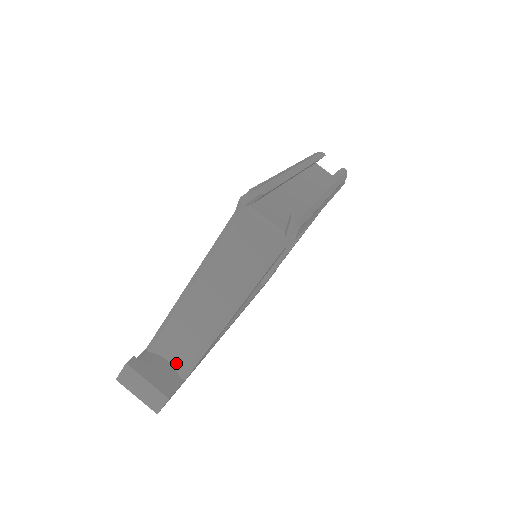
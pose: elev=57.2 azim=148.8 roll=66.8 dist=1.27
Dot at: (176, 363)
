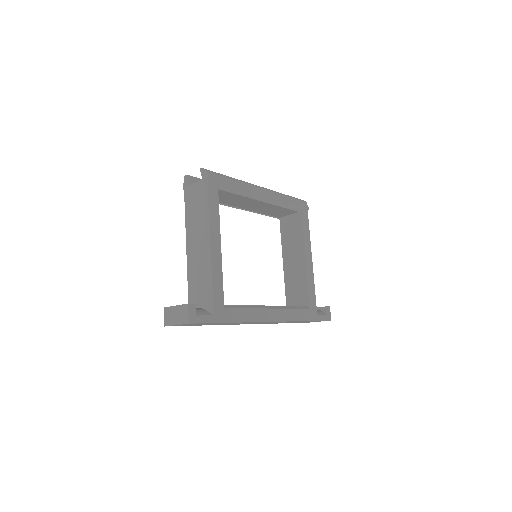
Dot at: (202, 304)
